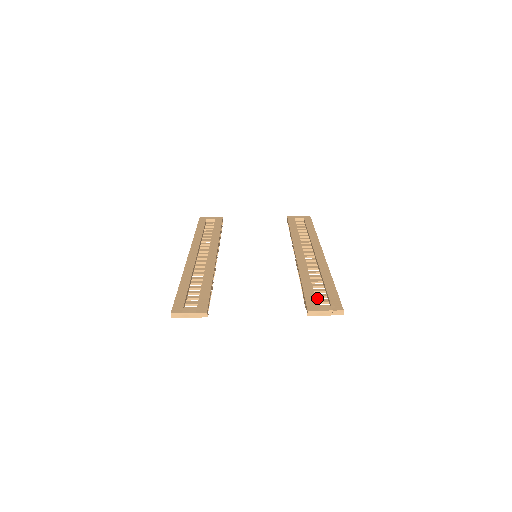
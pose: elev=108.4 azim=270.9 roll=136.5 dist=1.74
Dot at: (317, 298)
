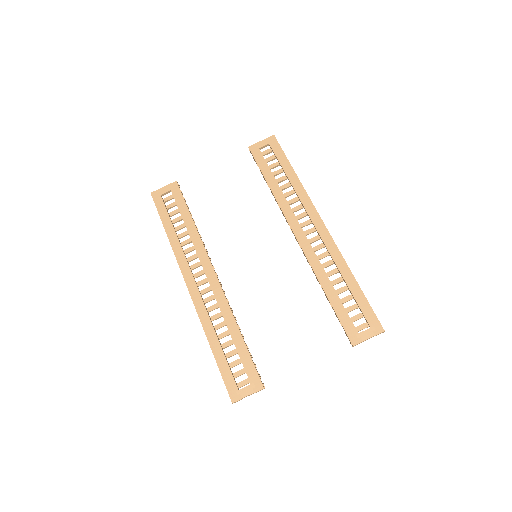
Dot at: occluded
